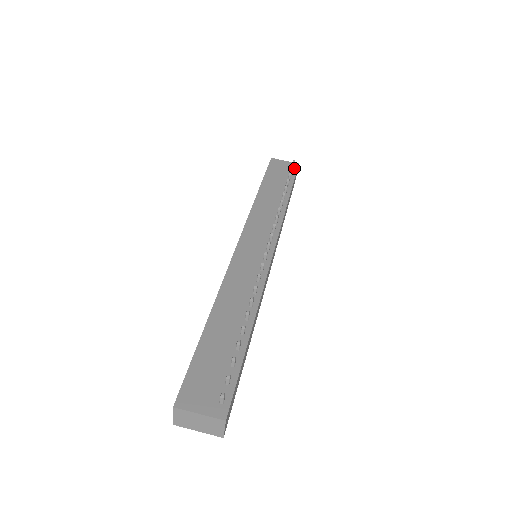
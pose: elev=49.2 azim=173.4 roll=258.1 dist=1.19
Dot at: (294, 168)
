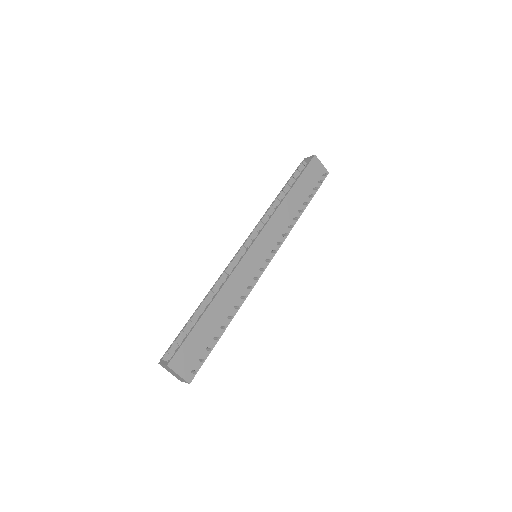
Dot at: (323, 177)
